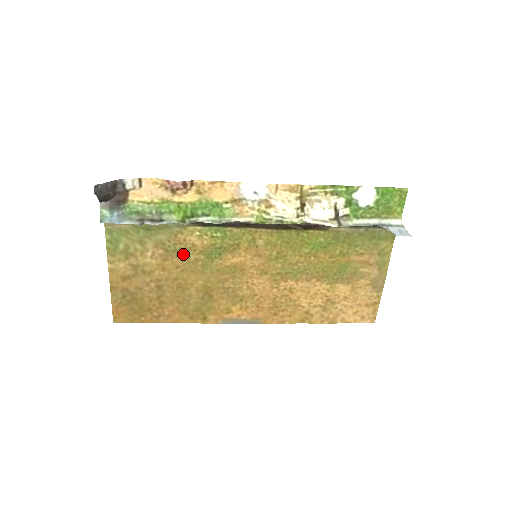
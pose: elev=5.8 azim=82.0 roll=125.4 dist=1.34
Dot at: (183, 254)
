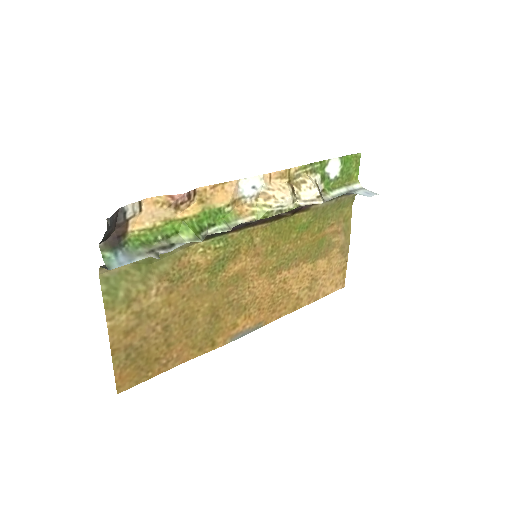
Dot at: (188, 279)
